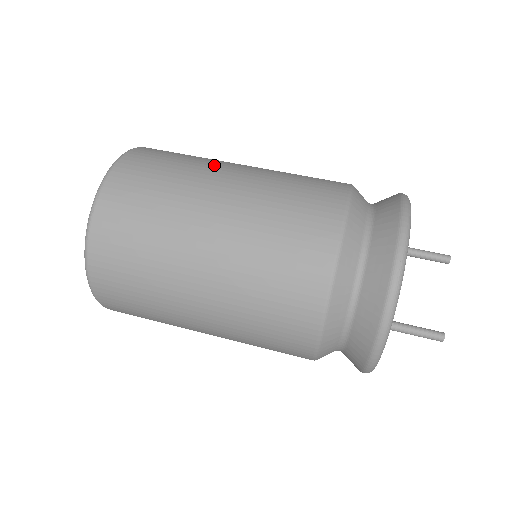
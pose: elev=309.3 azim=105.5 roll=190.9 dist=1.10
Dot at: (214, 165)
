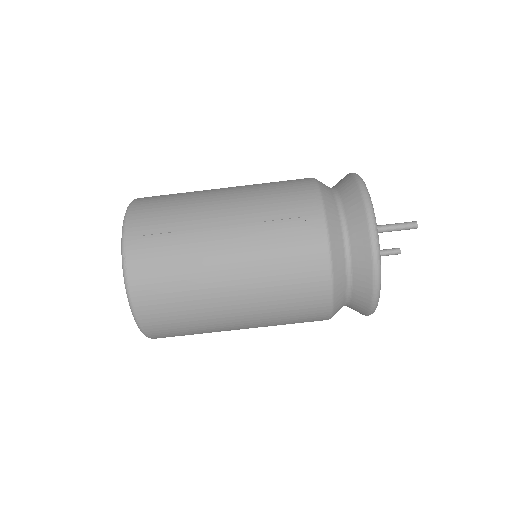
Dot at: (214, 310)
